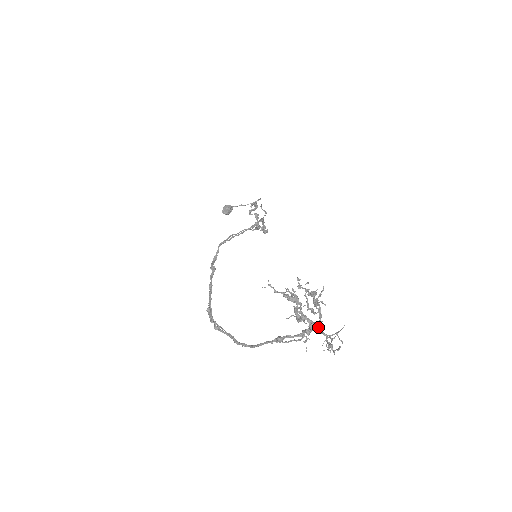
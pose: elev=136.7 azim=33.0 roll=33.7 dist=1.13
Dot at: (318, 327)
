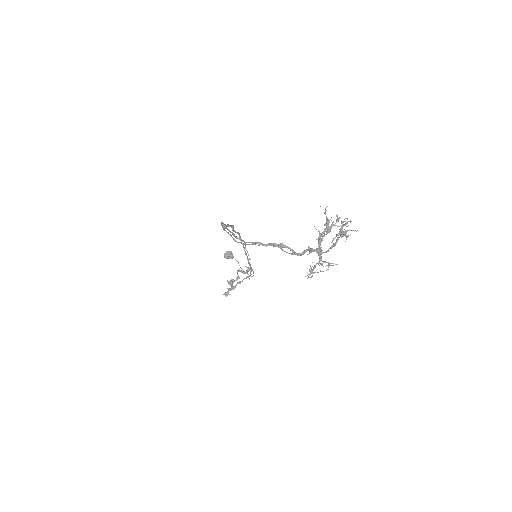
Dot at: (322, 252)
